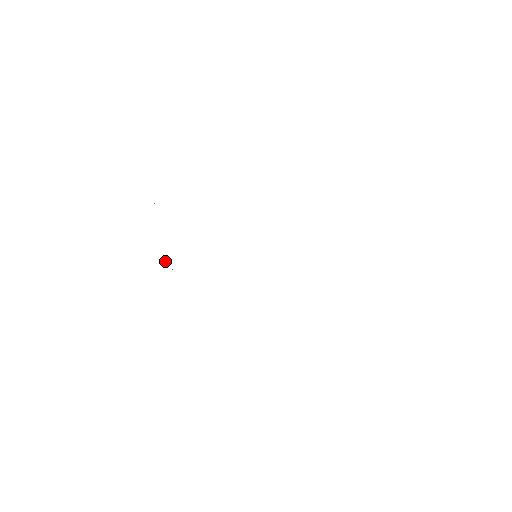
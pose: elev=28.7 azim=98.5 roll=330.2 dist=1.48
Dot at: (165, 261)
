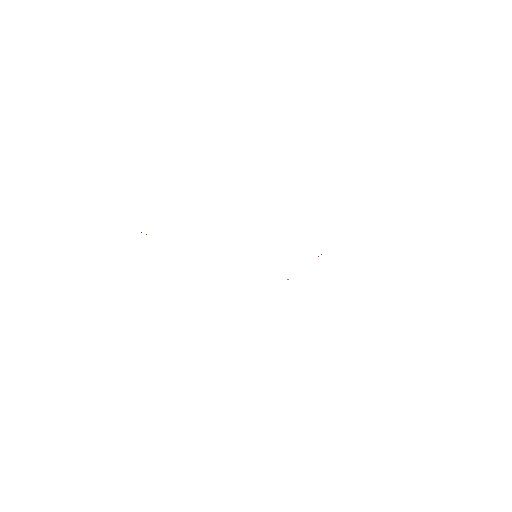
Dot at: occluded
